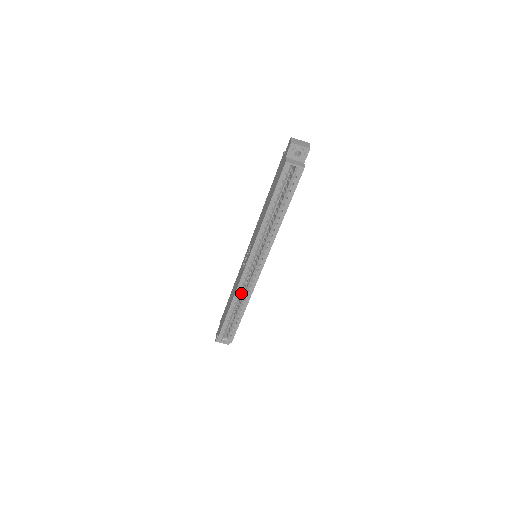
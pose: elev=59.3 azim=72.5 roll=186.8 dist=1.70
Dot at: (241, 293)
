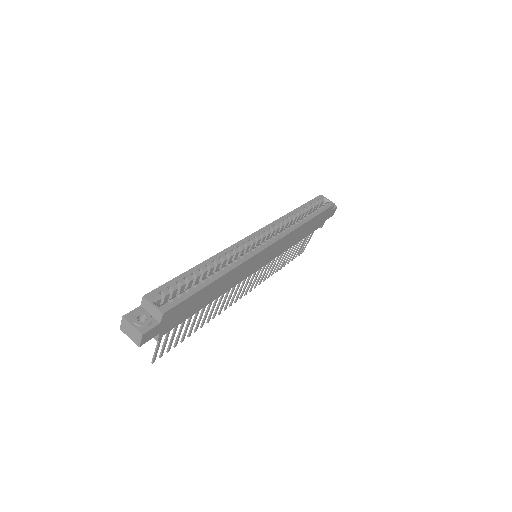
Dot at: occluded
